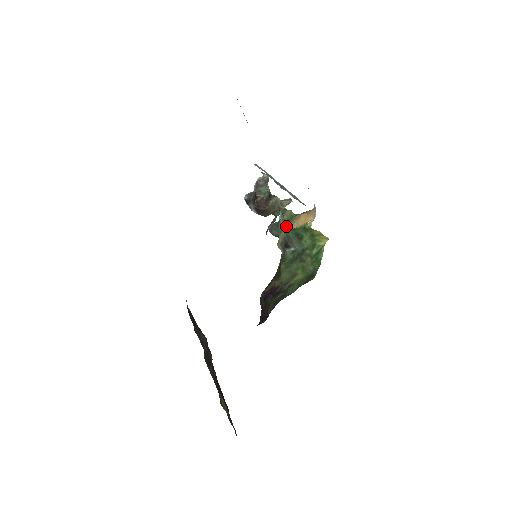
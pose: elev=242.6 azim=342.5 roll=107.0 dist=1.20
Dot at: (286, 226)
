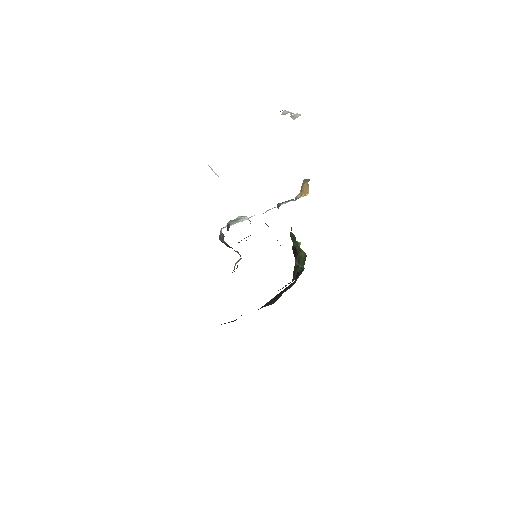
Dot at: occluded
